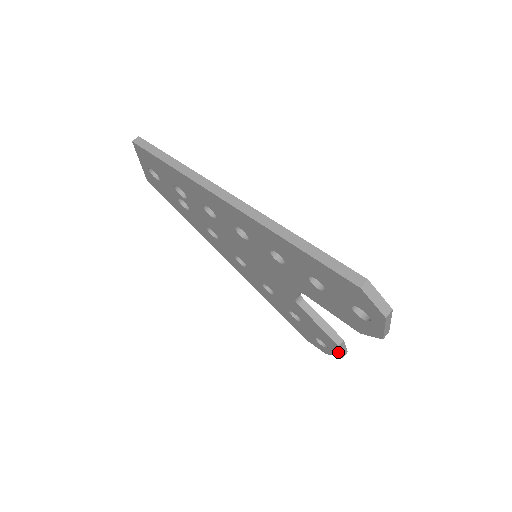
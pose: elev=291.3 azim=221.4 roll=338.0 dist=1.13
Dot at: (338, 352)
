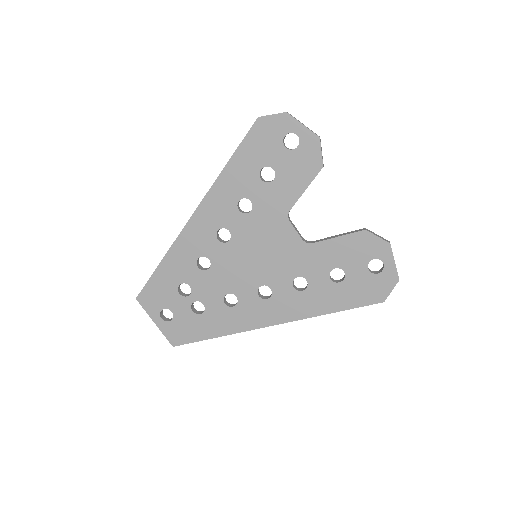
Dot at: (381, 243)
